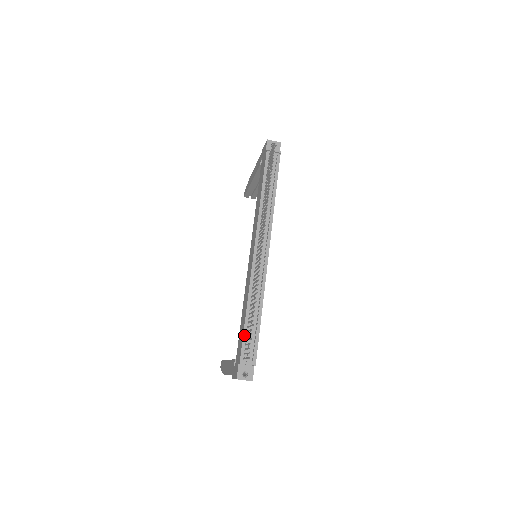
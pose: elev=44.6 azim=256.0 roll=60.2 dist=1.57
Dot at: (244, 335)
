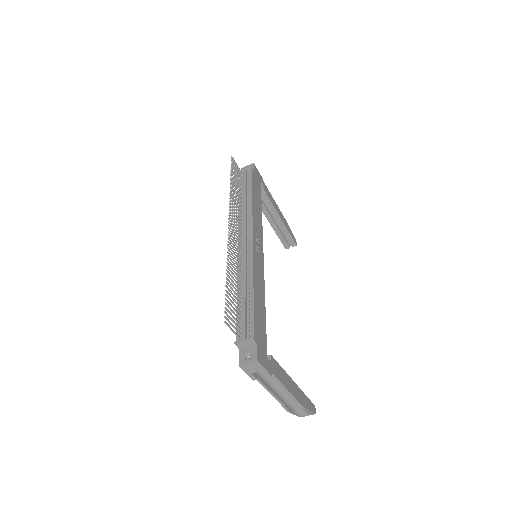
Dot at: occluded
